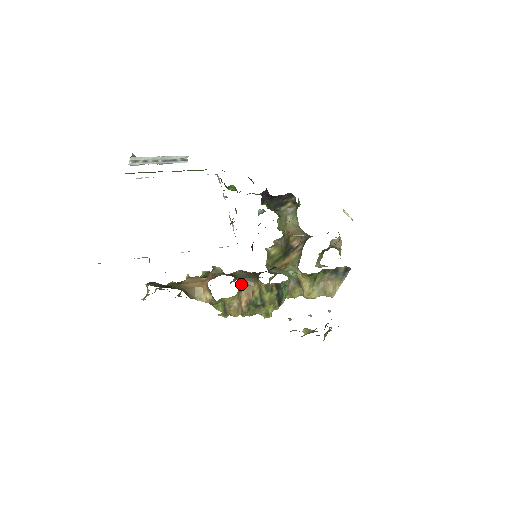
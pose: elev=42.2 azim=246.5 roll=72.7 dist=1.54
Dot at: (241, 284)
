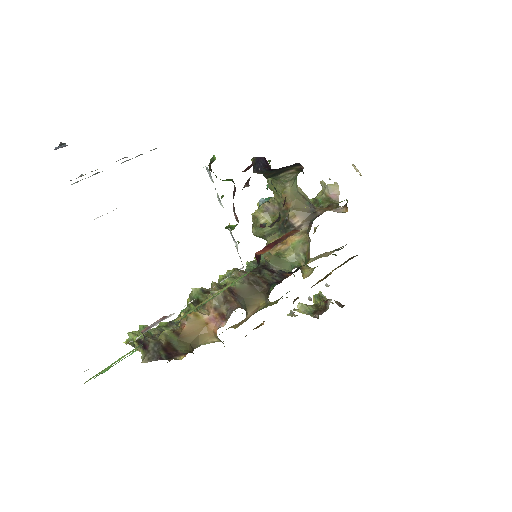
Dot at: (246, 306)
